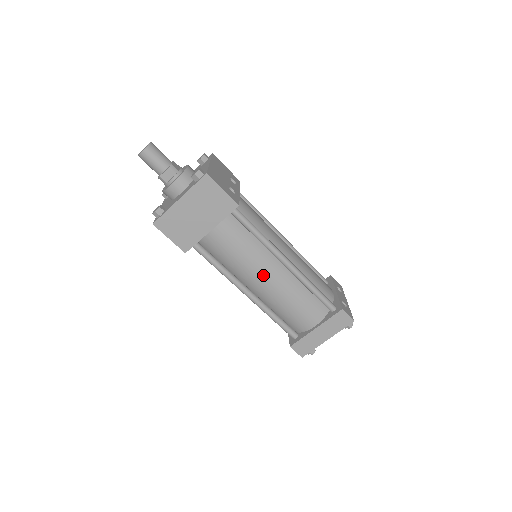
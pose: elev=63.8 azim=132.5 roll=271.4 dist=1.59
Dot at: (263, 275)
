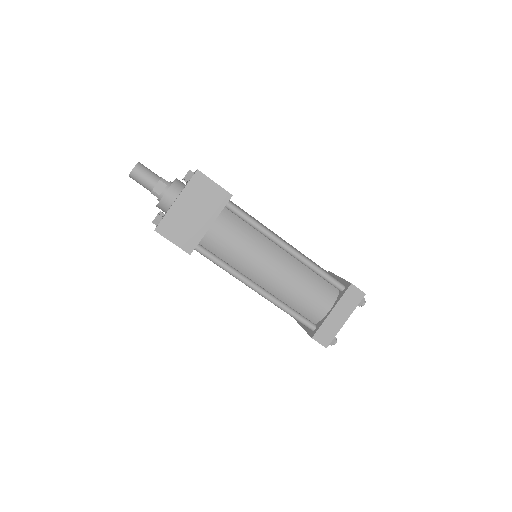
Dot at: (269, 264)
